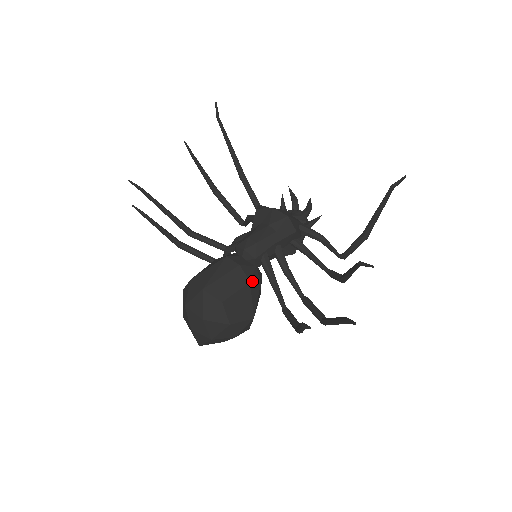
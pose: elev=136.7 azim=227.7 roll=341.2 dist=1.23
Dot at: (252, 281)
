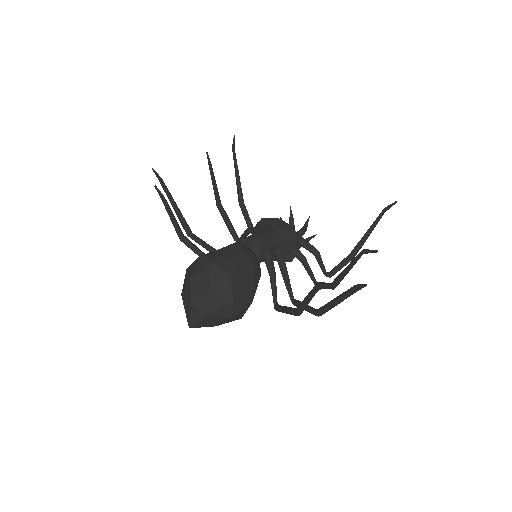
Dot at: (256, 268)
